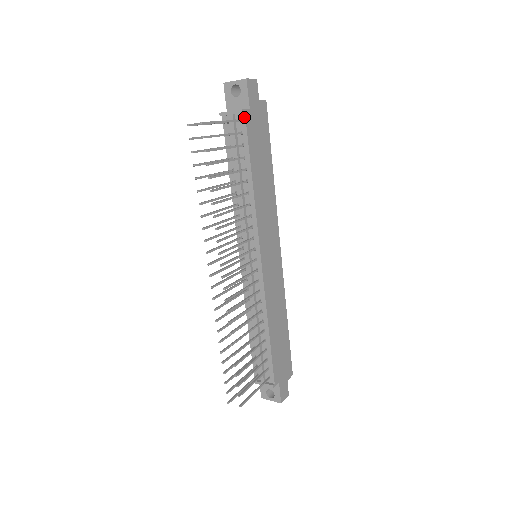
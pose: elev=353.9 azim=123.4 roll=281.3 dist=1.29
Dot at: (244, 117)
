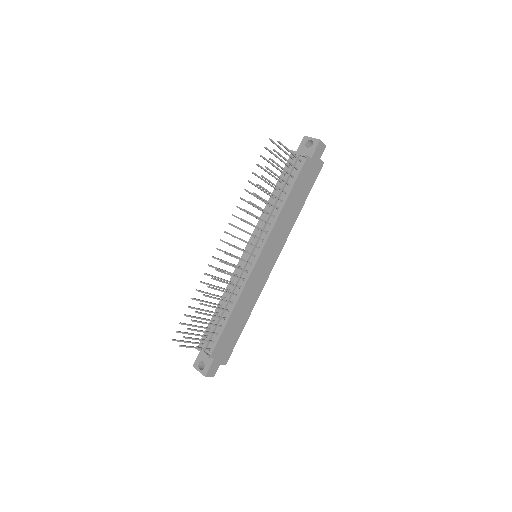
Dot at: (305, 160)
